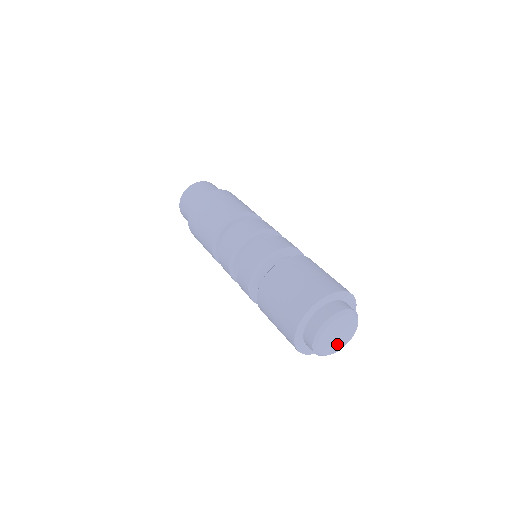
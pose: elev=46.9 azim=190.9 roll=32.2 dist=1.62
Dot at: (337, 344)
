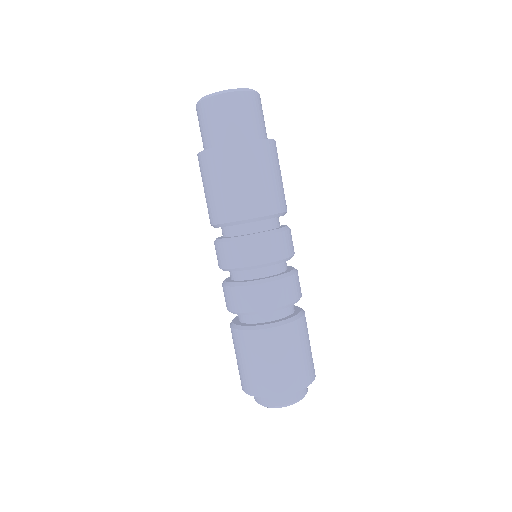
Dot at: occluded
